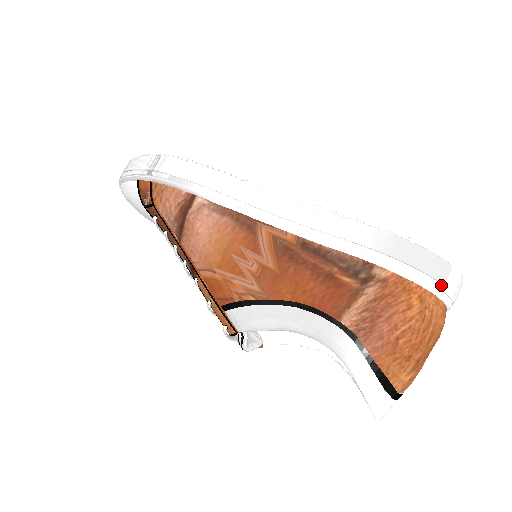
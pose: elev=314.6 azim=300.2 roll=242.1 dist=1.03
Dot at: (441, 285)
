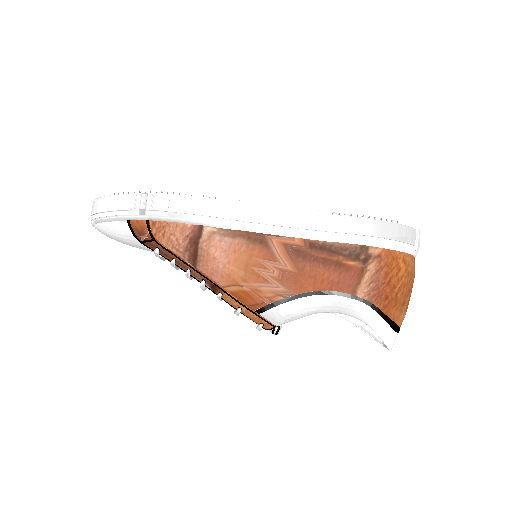
Dot at: (413, 246)
